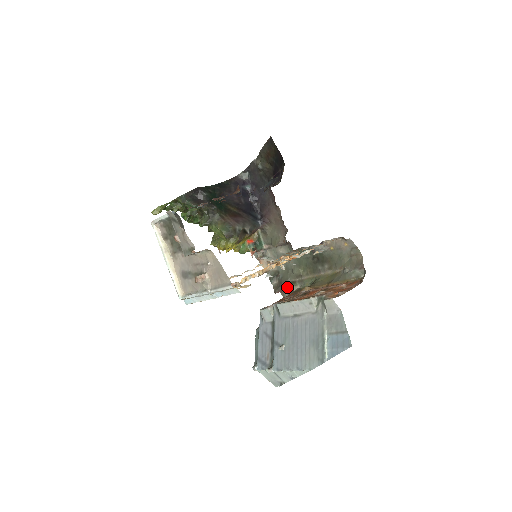
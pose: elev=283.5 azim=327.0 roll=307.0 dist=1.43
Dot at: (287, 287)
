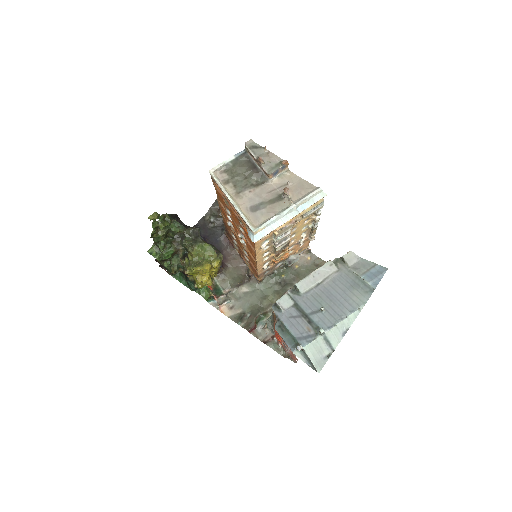
Dot at: (258, 322)
